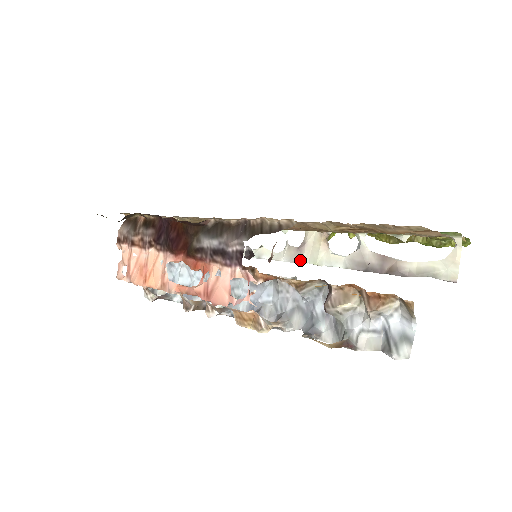
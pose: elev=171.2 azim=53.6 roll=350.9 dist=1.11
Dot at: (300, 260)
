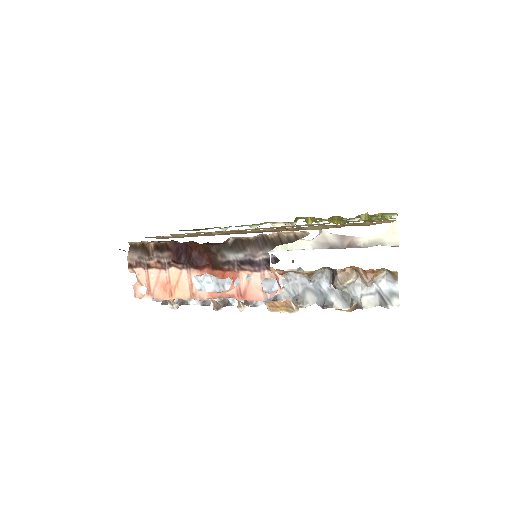
Dot at: (273, 249)
